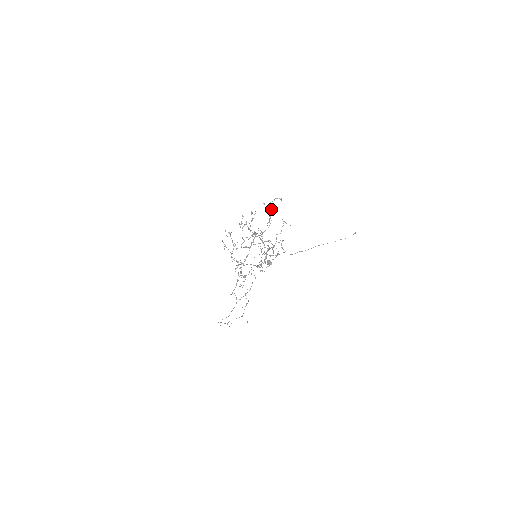
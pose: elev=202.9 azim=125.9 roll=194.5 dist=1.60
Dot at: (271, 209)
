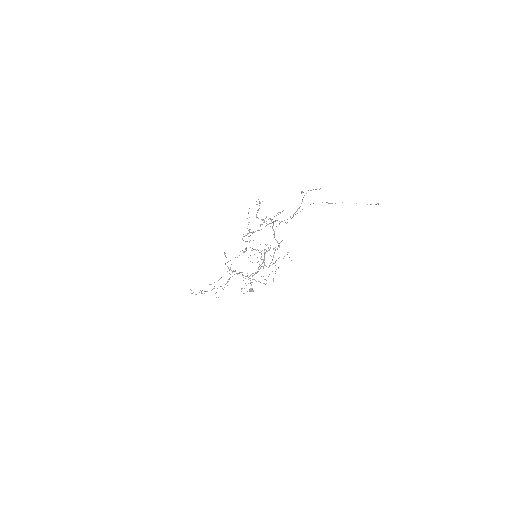
Dot at: occluded
